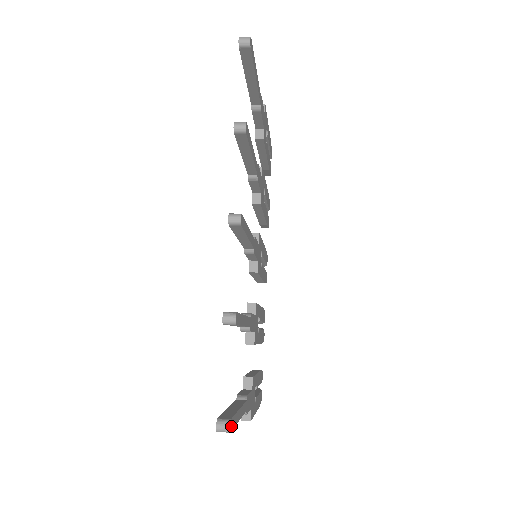
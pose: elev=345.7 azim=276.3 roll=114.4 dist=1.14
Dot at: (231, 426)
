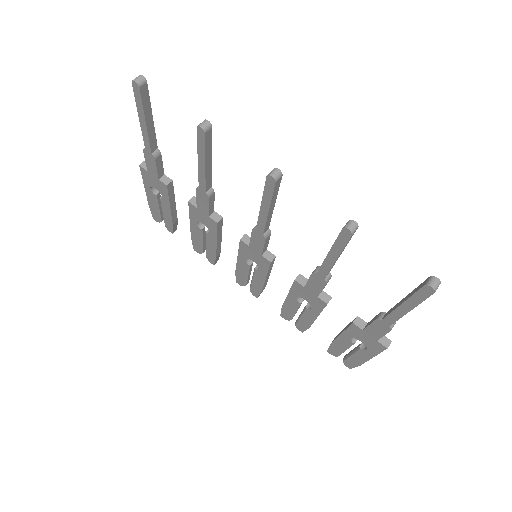
Dot at: (434, 282)
